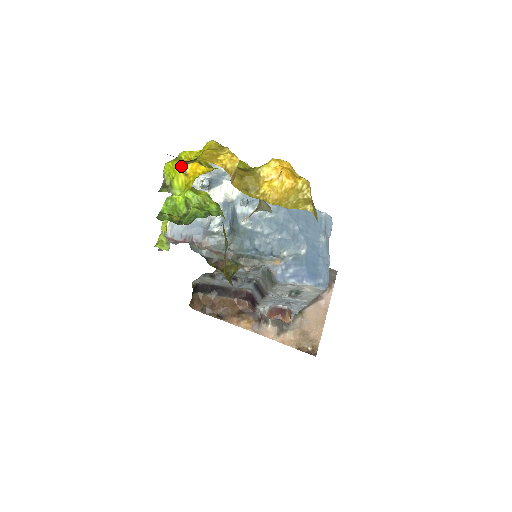
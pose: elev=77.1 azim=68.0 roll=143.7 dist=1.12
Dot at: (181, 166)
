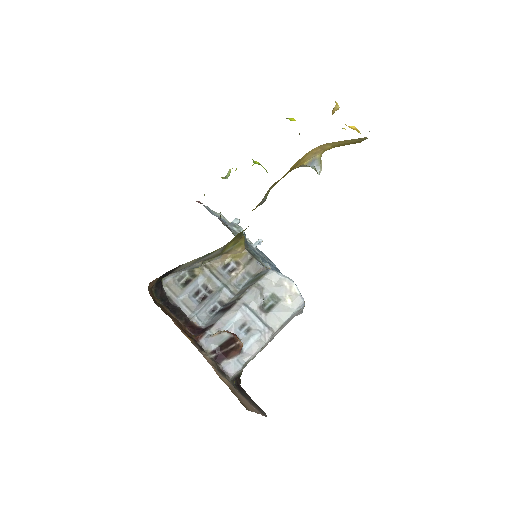
Dot at: (295, 120)
